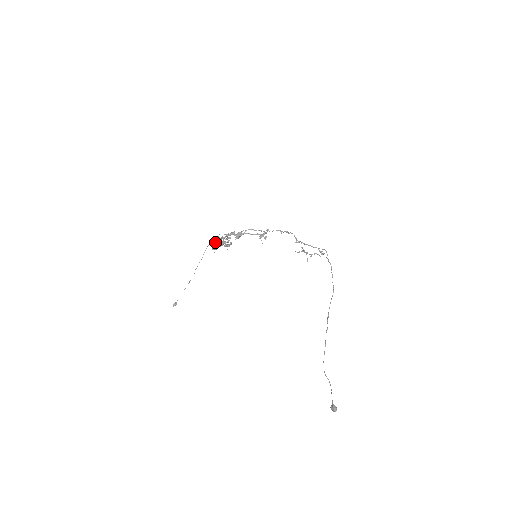
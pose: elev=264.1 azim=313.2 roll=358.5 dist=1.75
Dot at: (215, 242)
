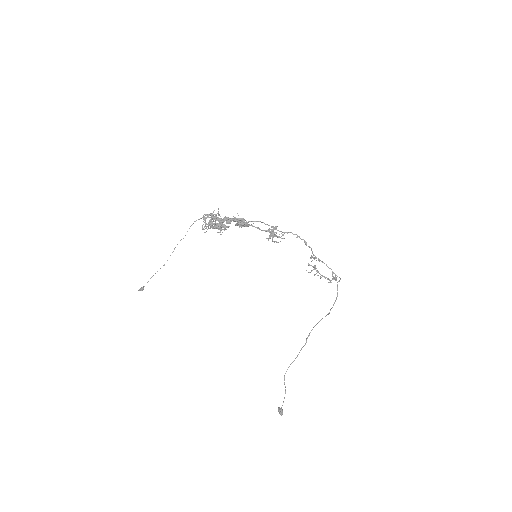
Dot at: (208, 226)
